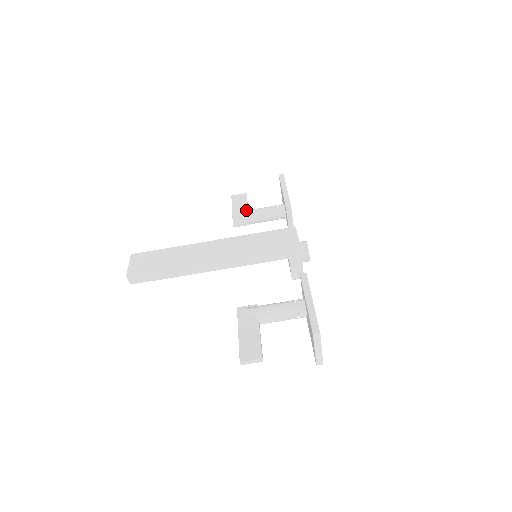
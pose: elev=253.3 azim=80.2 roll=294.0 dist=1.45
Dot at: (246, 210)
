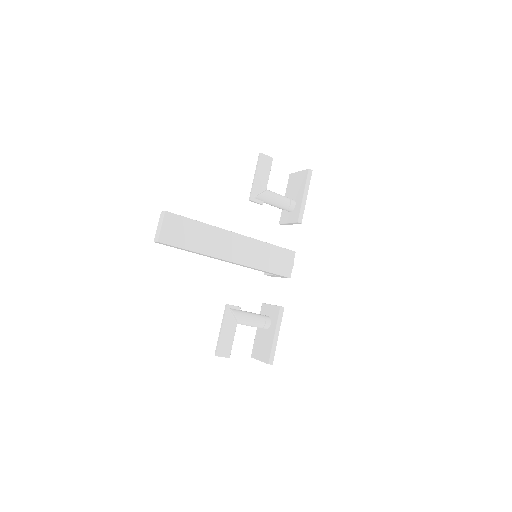
Dot at: (267, 191)
